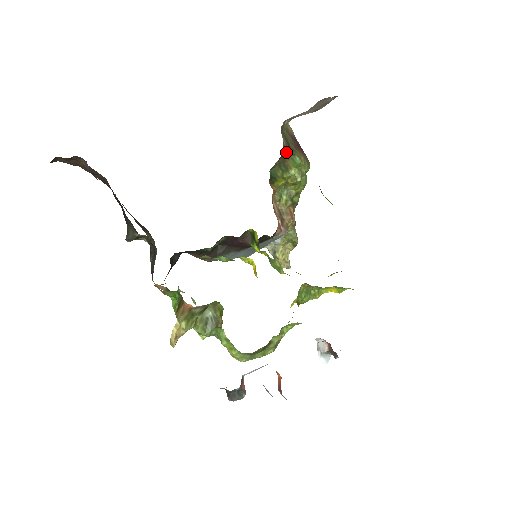
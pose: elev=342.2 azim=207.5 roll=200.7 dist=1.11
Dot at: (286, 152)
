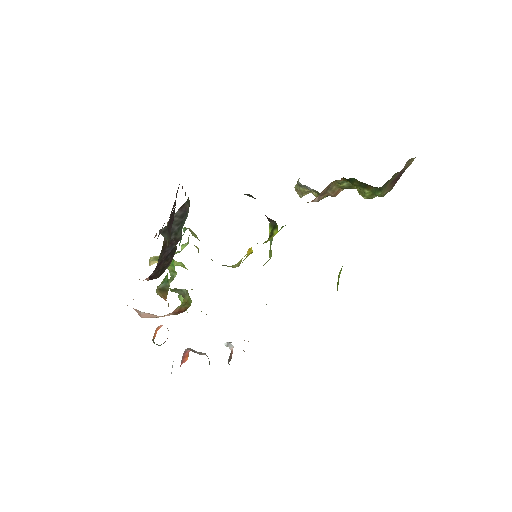
Dot at: (376, 187)
